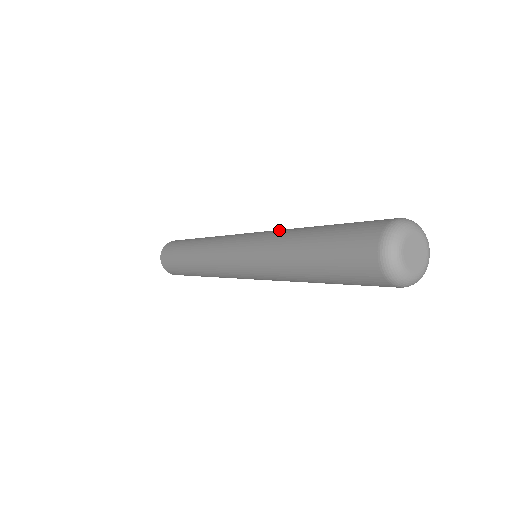
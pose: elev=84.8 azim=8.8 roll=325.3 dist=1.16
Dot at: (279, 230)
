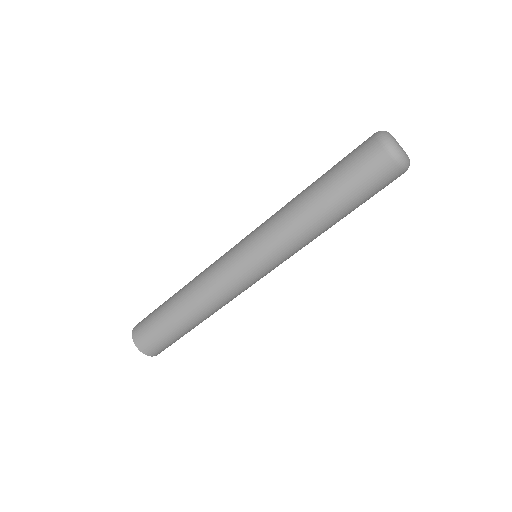
Dot at: occluded
